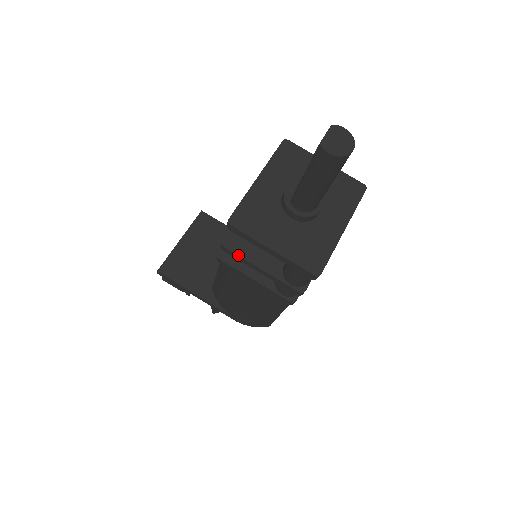
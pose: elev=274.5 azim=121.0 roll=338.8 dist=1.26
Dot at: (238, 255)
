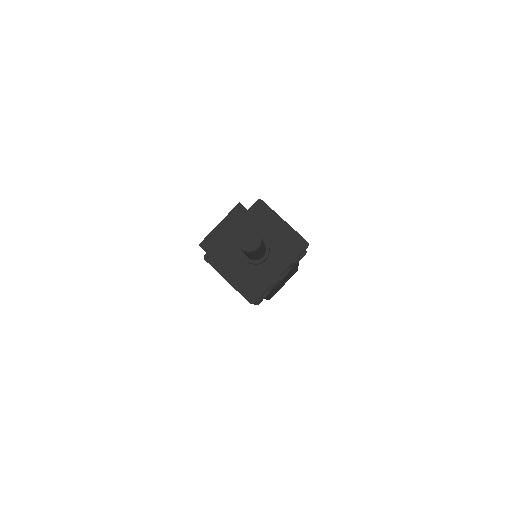
Dot at: occluded
